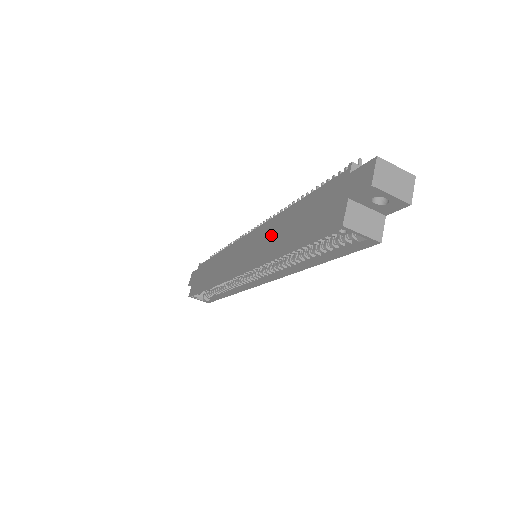
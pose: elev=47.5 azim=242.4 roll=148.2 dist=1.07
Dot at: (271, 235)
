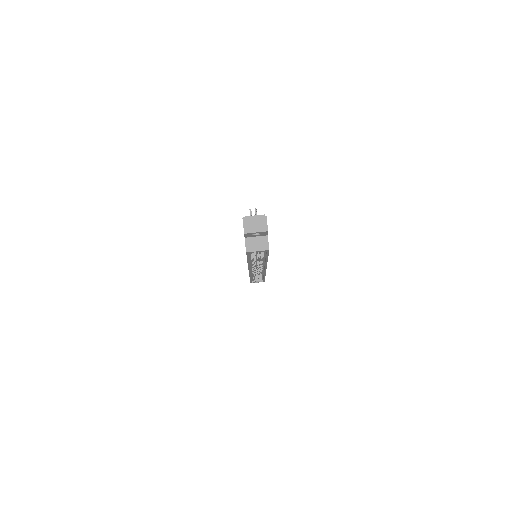
Dot at: occluded
